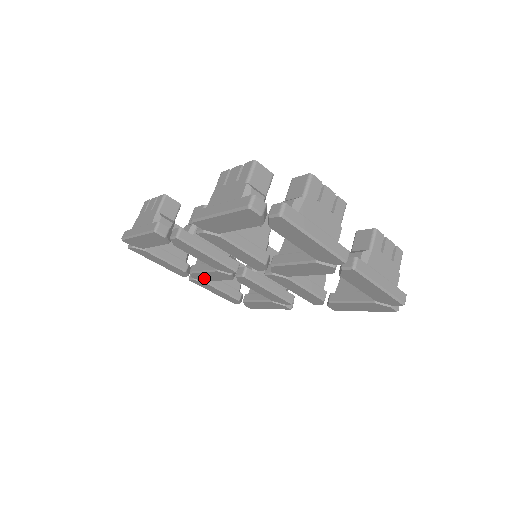
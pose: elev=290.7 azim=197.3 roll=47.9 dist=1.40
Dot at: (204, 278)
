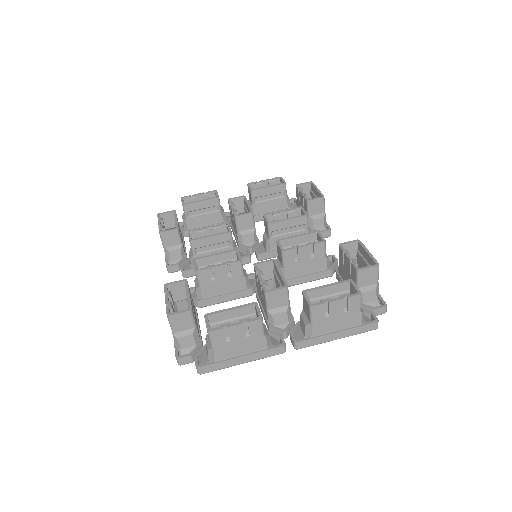
Dot at: occluded
